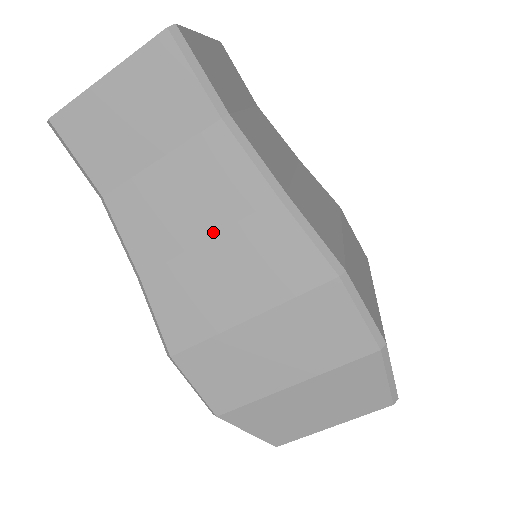
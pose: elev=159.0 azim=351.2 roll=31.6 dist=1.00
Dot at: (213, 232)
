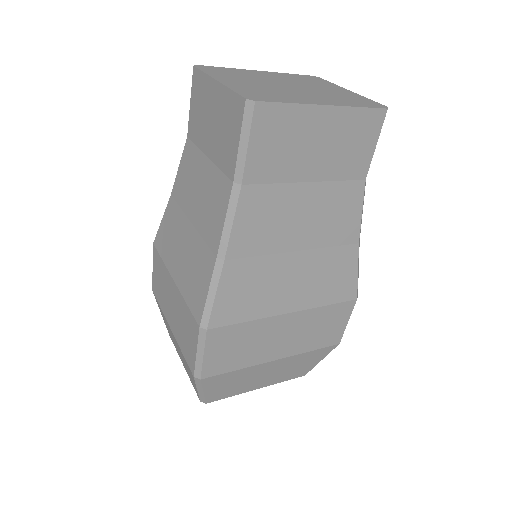
Dot at: (195, 225)
